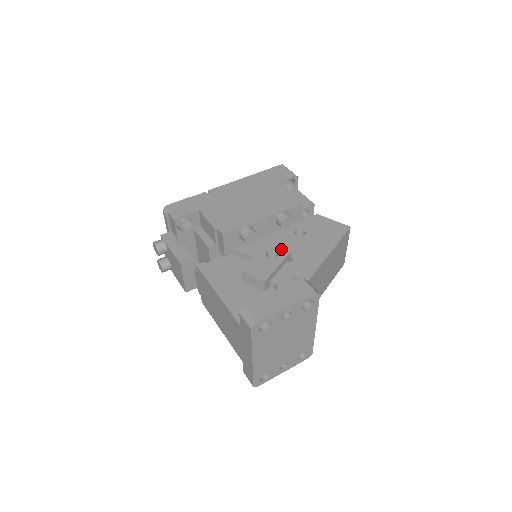
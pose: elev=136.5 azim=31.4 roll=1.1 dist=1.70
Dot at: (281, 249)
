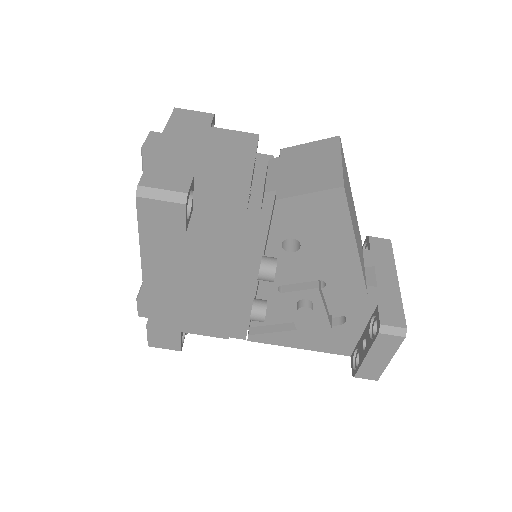
Dot at: (305, 293)
